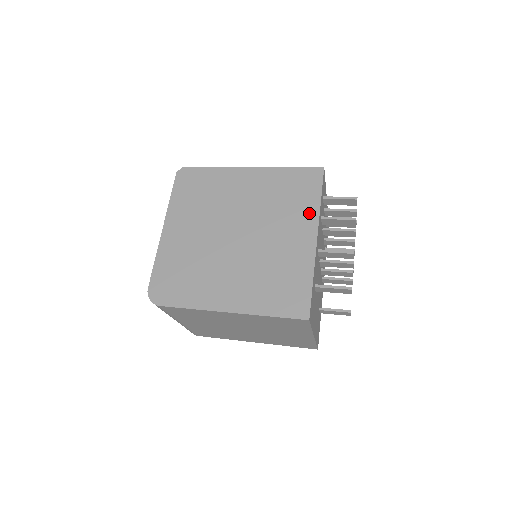
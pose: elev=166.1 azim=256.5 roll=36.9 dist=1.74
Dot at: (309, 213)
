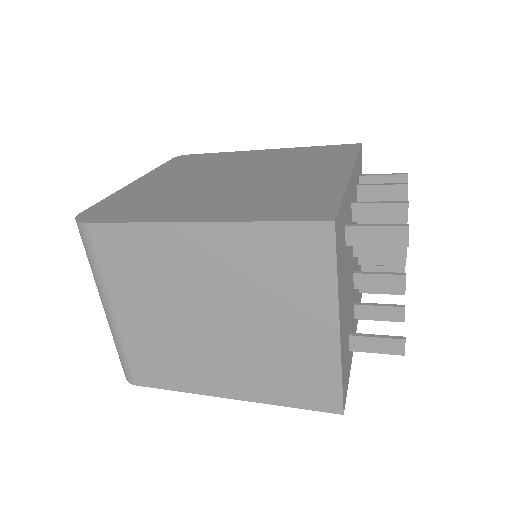
Dot at: (340, 162)
